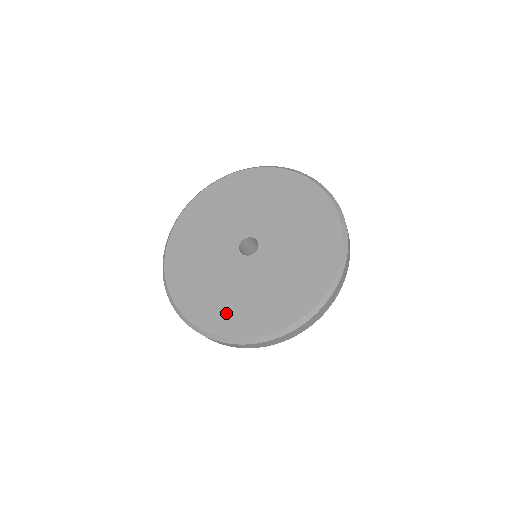
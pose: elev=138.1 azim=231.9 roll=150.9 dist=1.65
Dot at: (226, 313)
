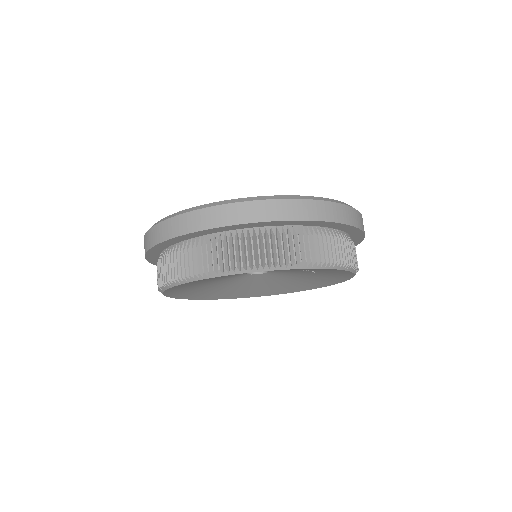
Dot at: occluded
